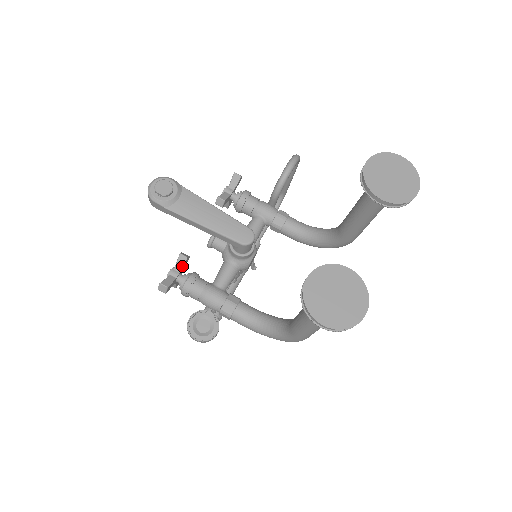
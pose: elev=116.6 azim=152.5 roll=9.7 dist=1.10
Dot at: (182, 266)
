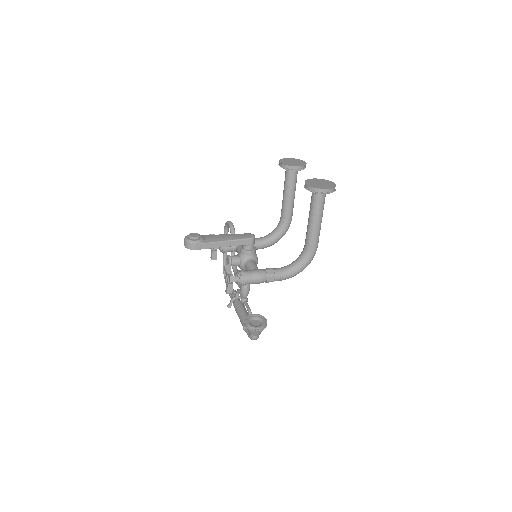
Dot at: (230, 270)
